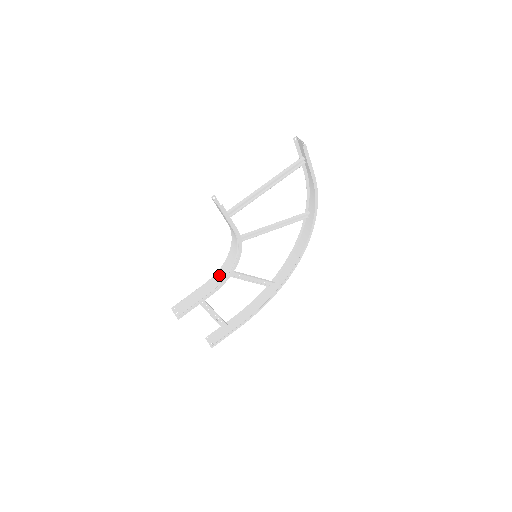
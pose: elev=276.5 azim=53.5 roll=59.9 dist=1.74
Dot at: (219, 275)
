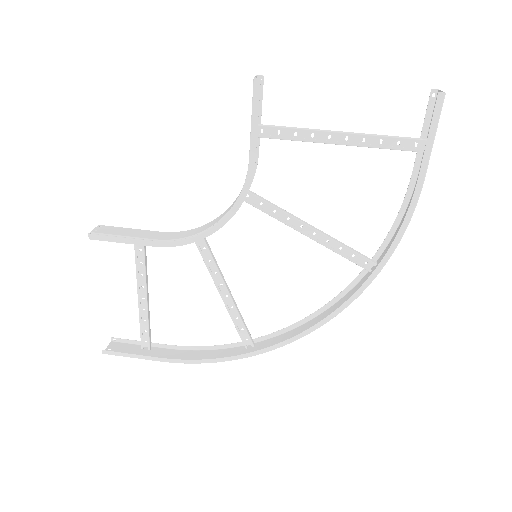
Dot at: (188, 232)
